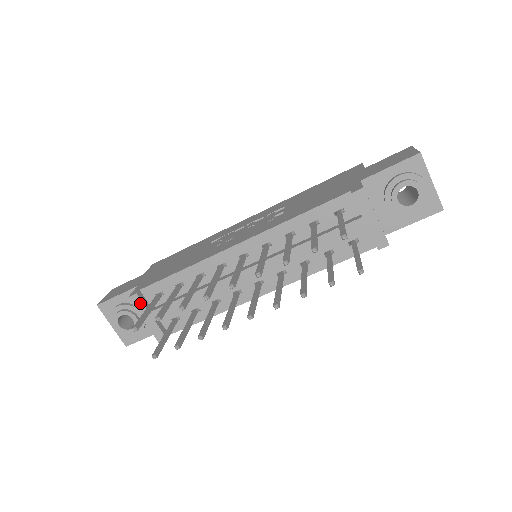
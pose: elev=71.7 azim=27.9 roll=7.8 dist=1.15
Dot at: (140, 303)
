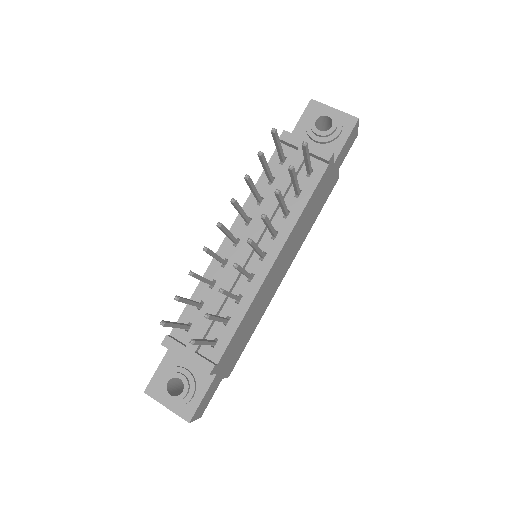
Dot at: (174, 343)
